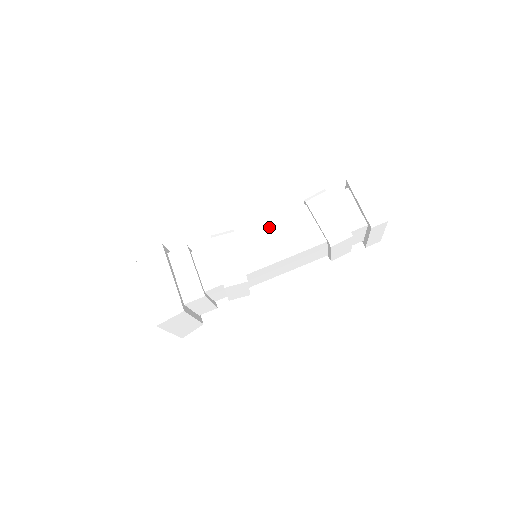
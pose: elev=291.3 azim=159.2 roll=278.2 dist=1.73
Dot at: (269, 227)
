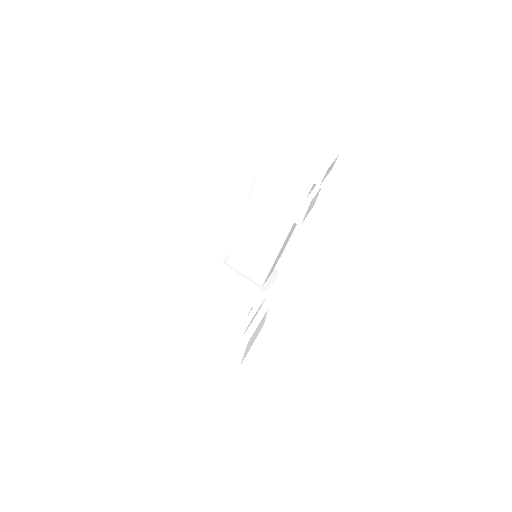
Dot at: (244, 240)
